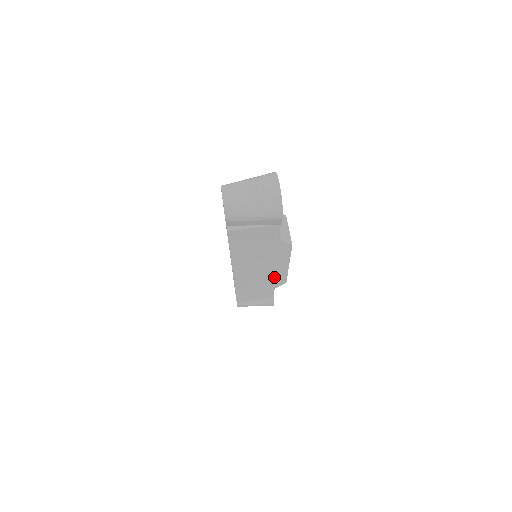
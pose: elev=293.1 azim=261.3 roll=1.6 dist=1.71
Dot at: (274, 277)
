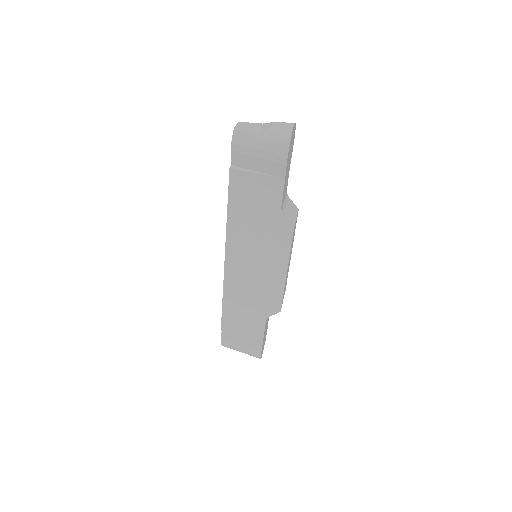
Dot at: (268, 291)
